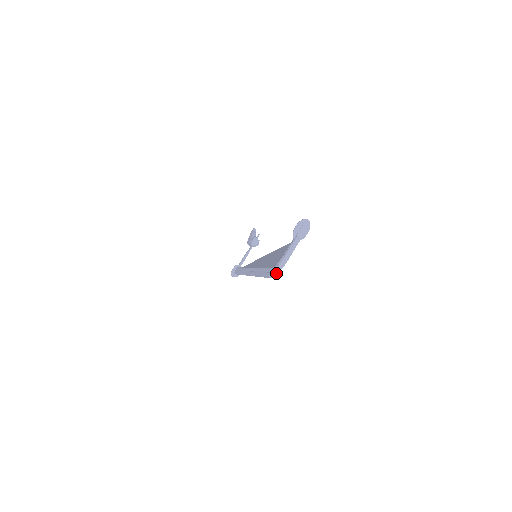
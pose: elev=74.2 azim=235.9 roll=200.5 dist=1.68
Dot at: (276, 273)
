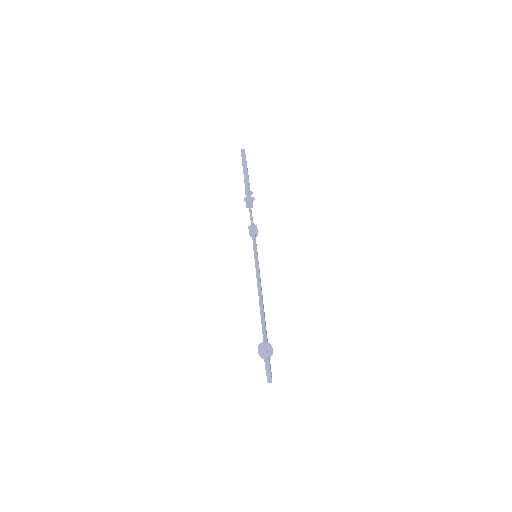
Dot at: occluded
